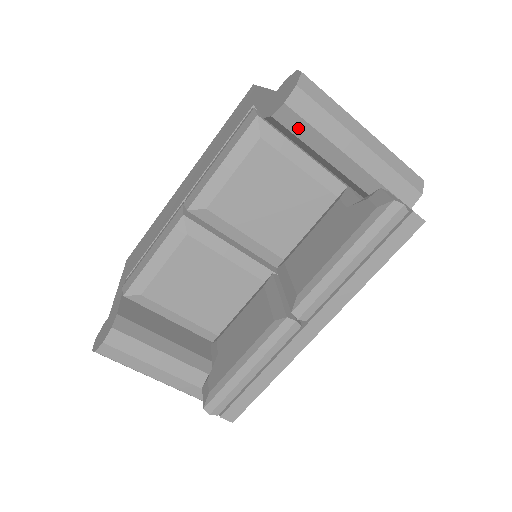
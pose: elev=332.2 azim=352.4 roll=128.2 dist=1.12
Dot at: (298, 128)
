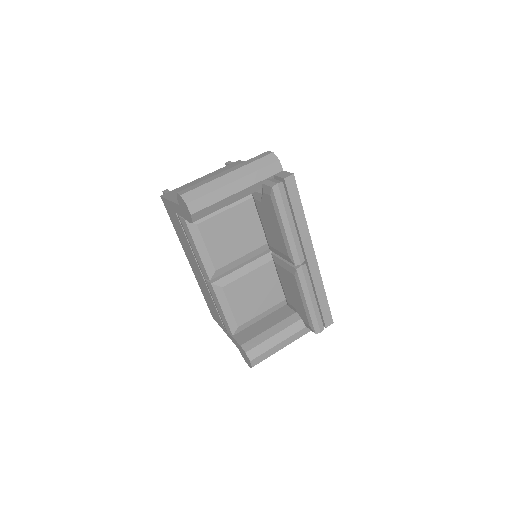
Dot at: (206, 212)
